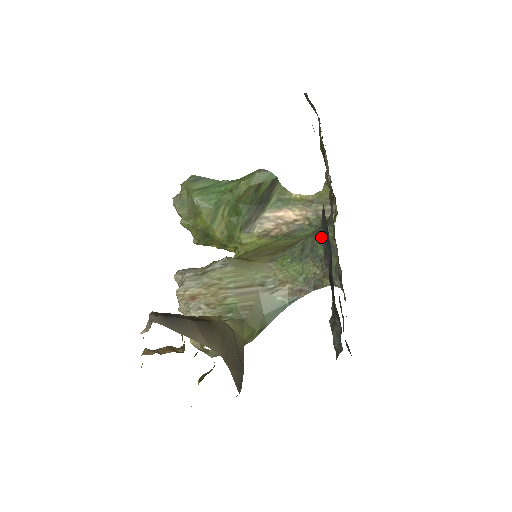
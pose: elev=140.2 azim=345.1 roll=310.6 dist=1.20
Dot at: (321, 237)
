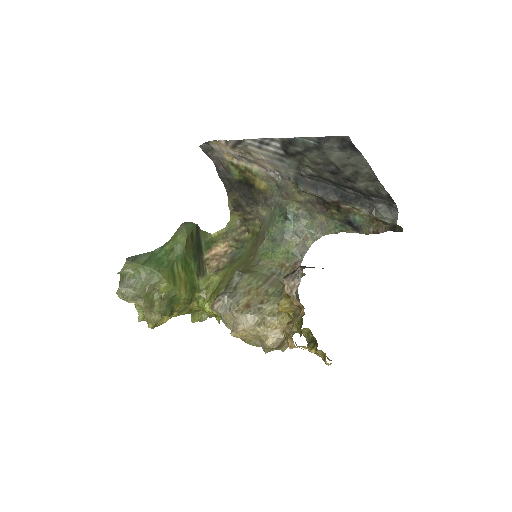
Dot at: (283, 220)
